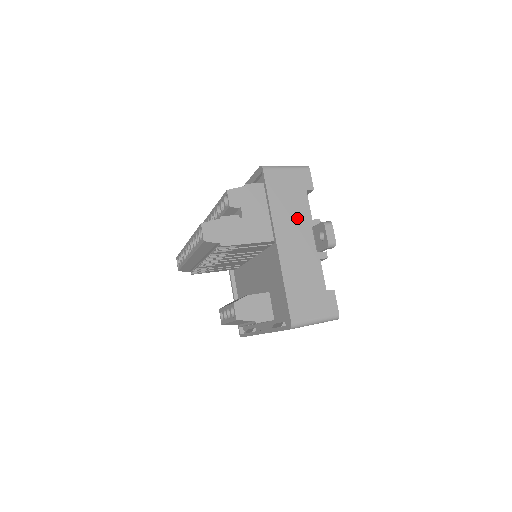
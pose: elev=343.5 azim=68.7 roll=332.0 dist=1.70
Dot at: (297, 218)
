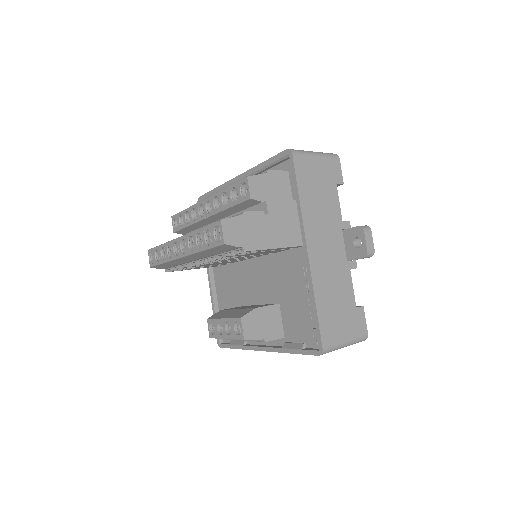
Dot at: (328, 218)
